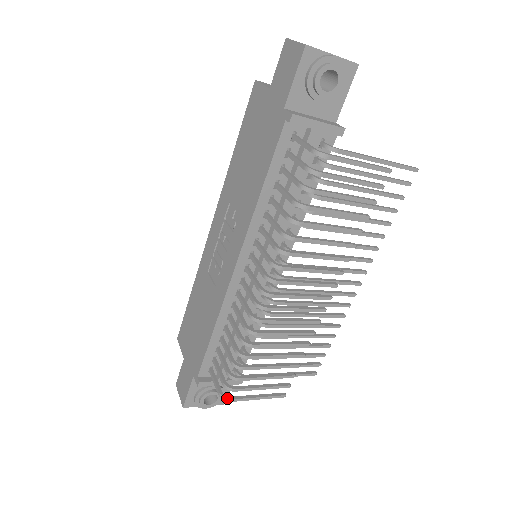
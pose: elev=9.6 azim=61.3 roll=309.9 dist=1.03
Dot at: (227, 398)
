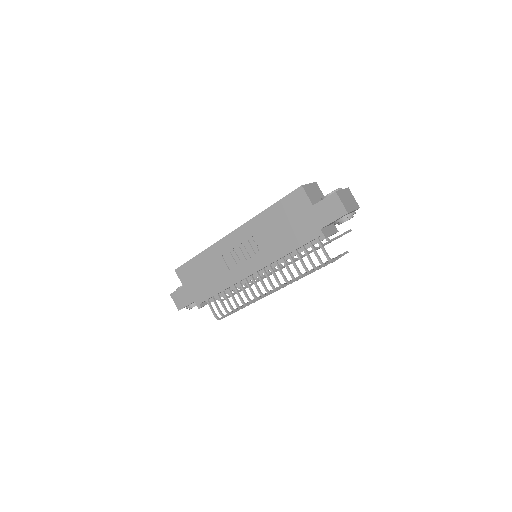
Dot at: (220, 319)
